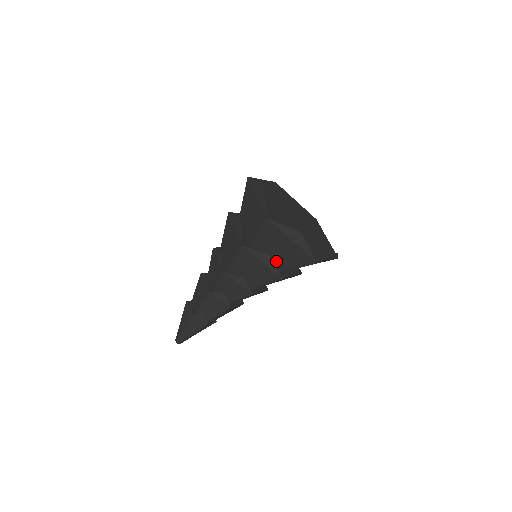
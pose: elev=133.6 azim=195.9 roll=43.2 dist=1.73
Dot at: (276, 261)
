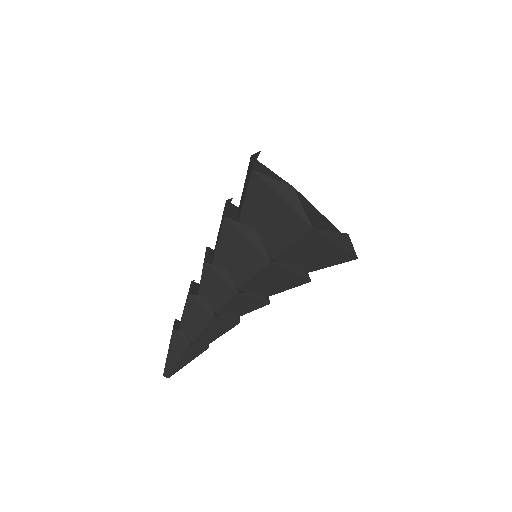
Dot at: (304, 265)
